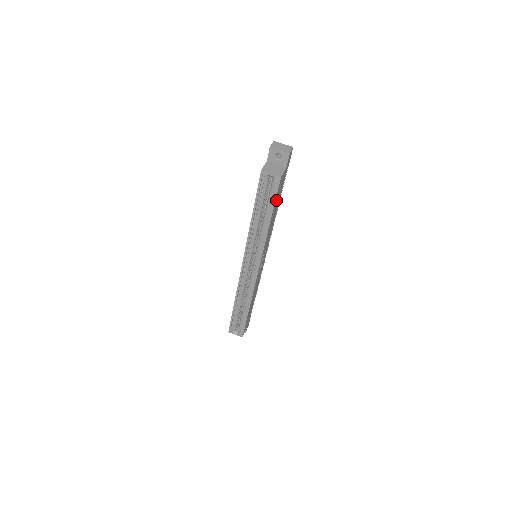
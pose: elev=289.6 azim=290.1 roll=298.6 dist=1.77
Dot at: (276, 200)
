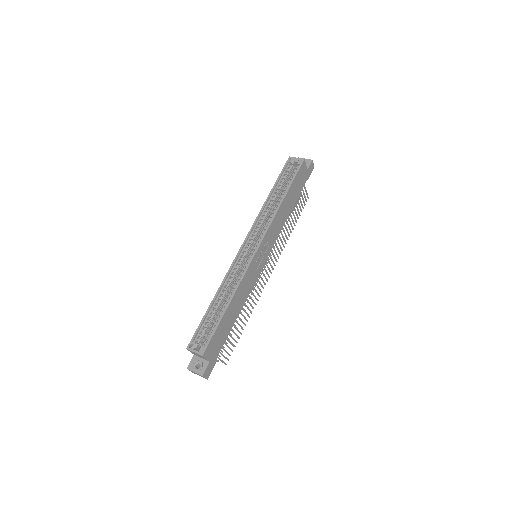
Dot at: (294, 184)
